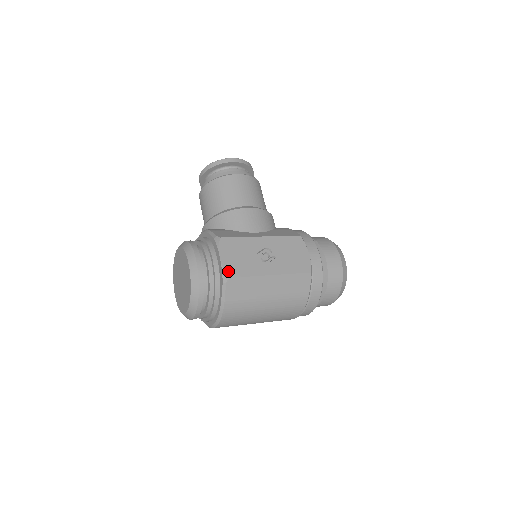
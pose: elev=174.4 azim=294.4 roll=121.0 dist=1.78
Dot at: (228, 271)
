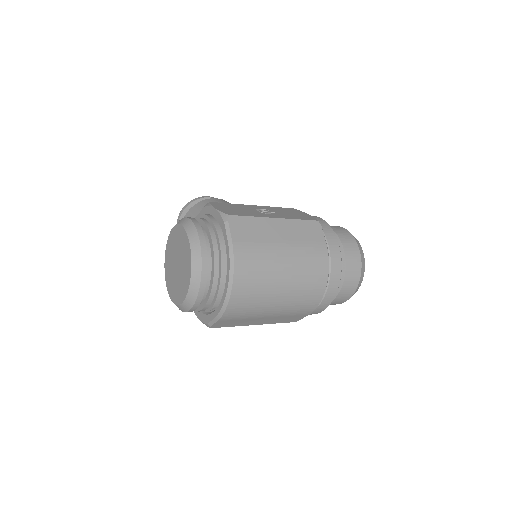
Dot at: (227, 213)
